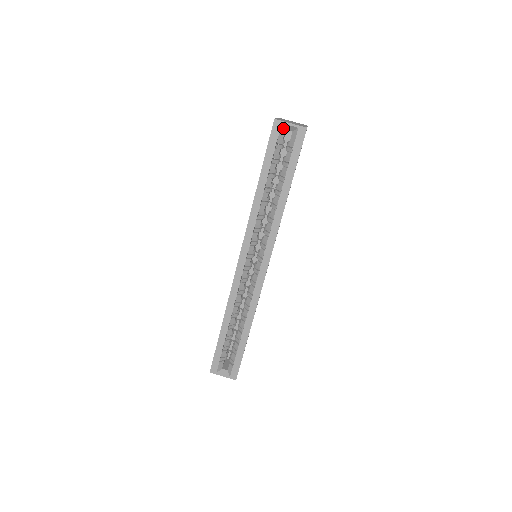
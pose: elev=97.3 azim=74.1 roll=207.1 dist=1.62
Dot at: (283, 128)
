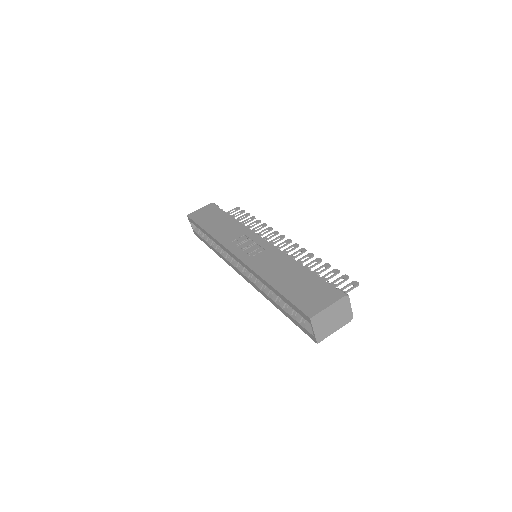
Dot at: occluded
